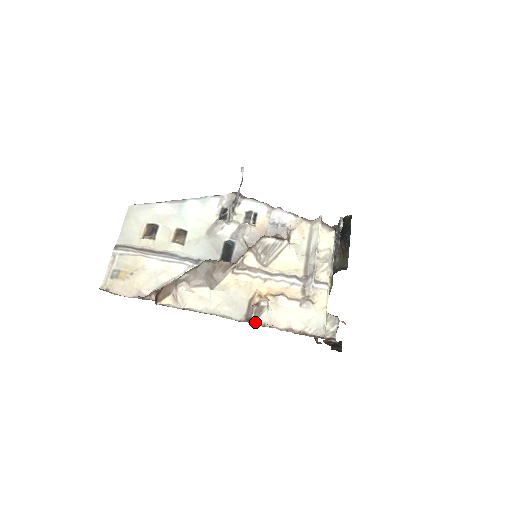
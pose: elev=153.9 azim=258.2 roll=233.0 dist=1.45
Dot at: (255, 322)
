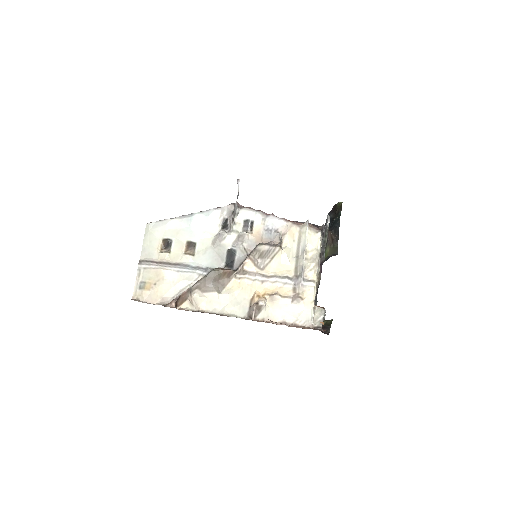
Dot at: (256, 318)
